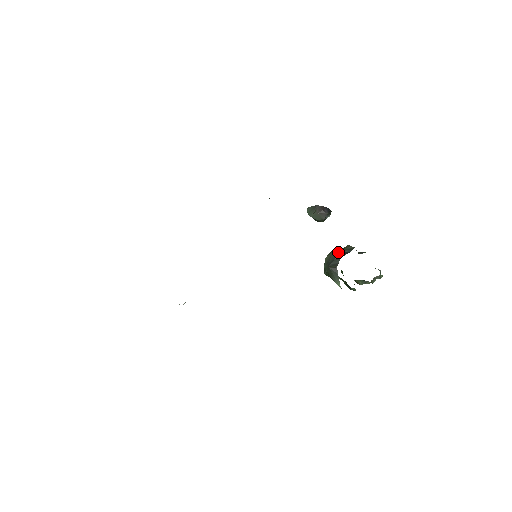
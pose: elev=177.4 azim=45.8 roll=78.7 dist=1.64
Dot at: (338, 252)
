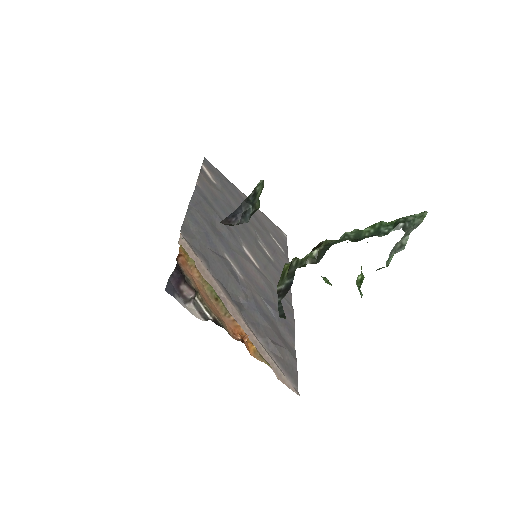
Dot at: (279, 290)
